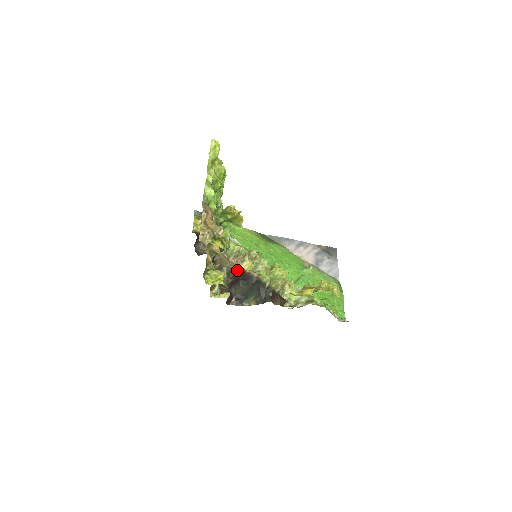
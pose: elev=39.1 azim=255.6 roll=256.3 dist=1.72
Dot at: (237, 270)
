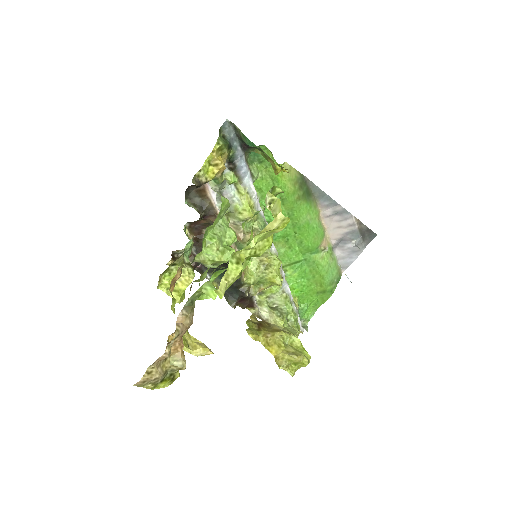
Dot at: occluded
